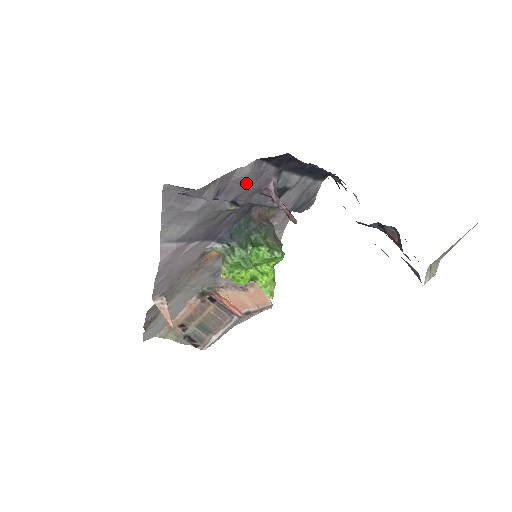
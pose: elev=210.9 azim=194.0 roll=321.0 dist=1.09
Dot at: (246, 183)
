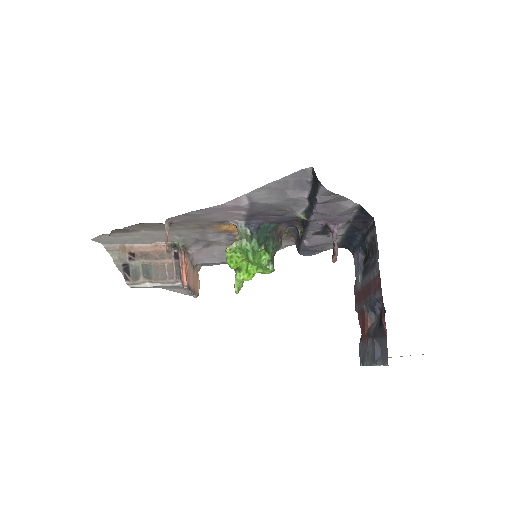
Dot at: (337, 211)
